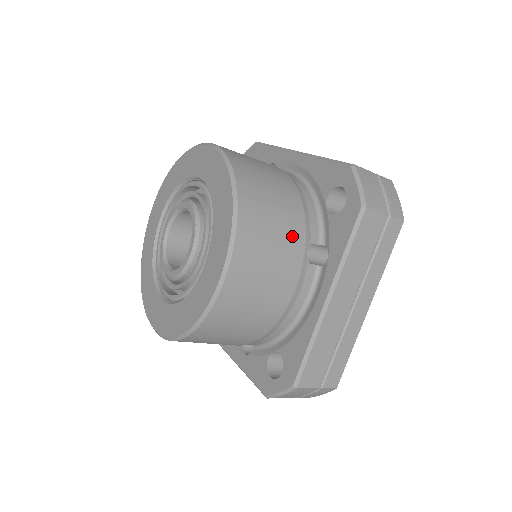
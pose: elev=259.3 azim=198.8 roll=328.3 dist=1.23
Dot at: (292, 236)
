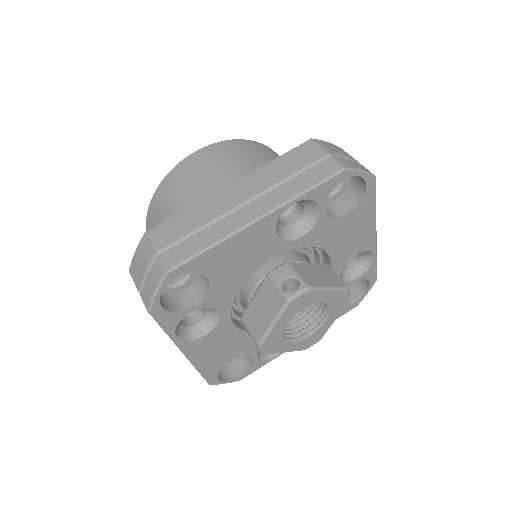
Dot at: (259, 166)
